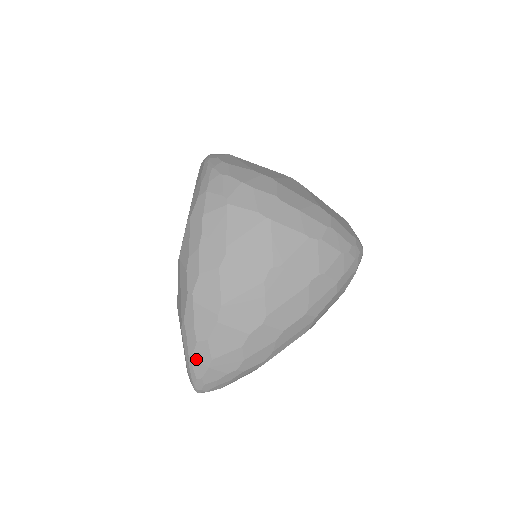
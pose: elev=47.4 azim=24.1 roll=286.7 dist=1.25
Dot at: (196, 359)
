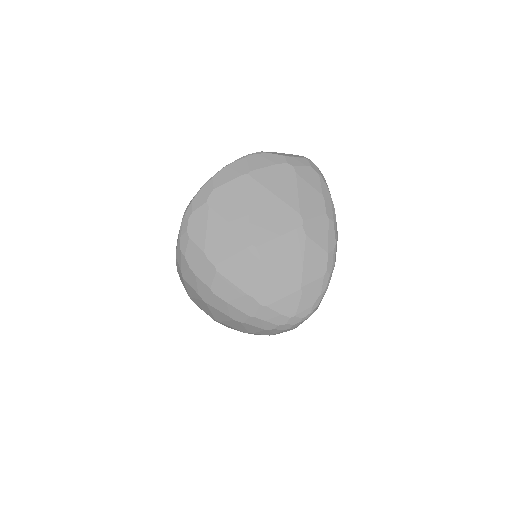
Dot at: occluded
